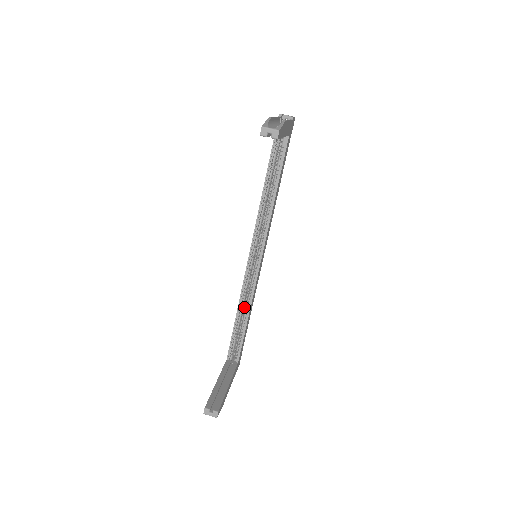
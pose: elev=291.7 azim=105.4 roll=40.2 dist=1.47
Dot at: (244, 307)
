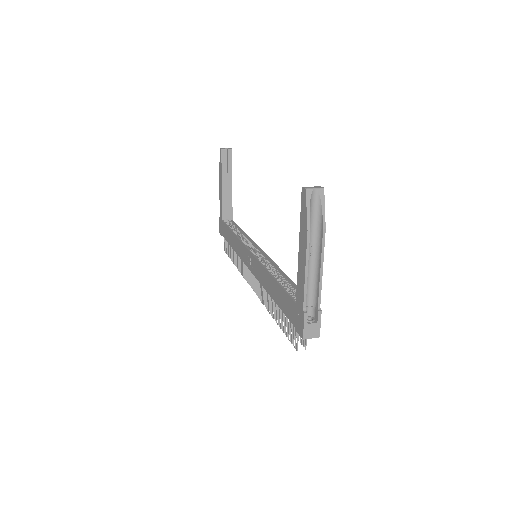
Dot at: occluded
